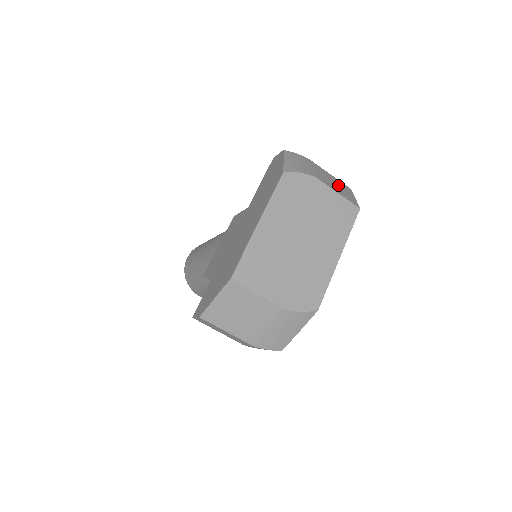
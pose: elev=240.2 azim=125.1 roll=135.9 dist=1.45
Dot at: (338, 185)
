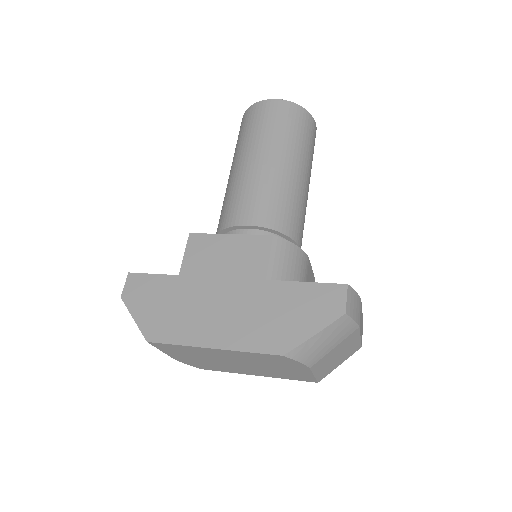
Dot at: (341, 356)
